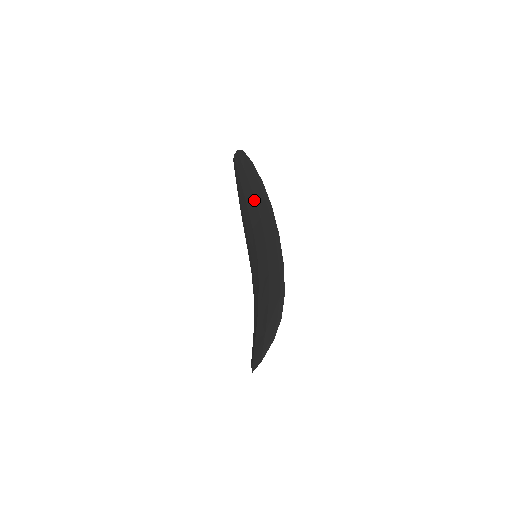
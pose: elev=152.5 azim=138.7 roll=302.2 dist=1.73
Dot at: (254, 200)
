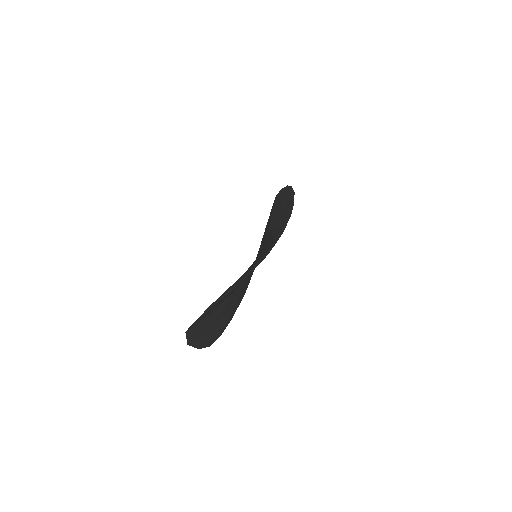
Dot at: (279, 211)
